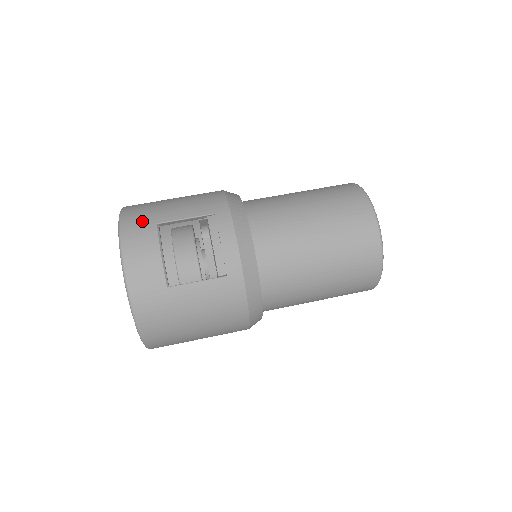
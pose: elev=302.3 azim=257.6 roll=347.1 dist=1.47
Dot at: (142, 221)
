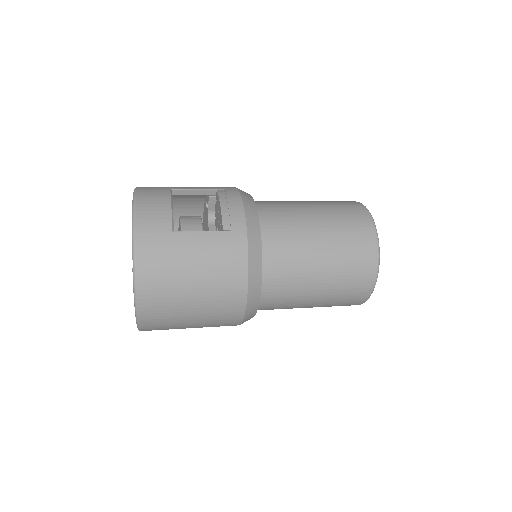
Dot at: (157, 188)
